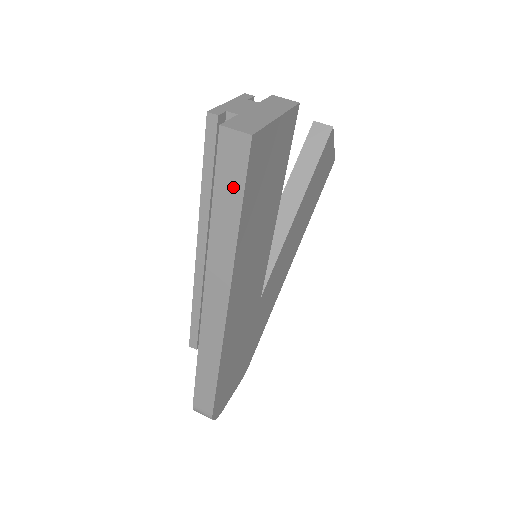
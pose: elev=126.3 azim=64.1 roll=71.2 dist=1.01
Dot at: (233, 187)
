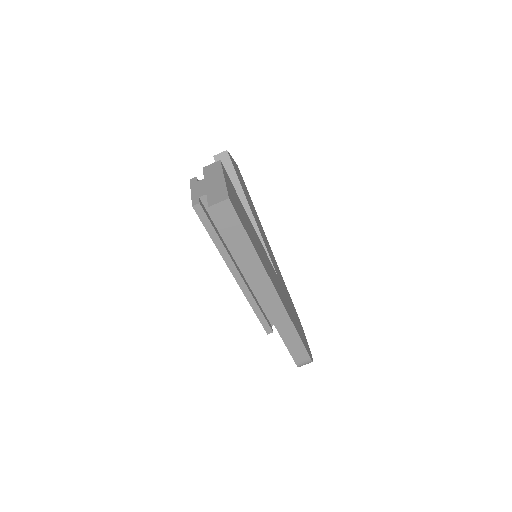
Dot at: (236, 230)
